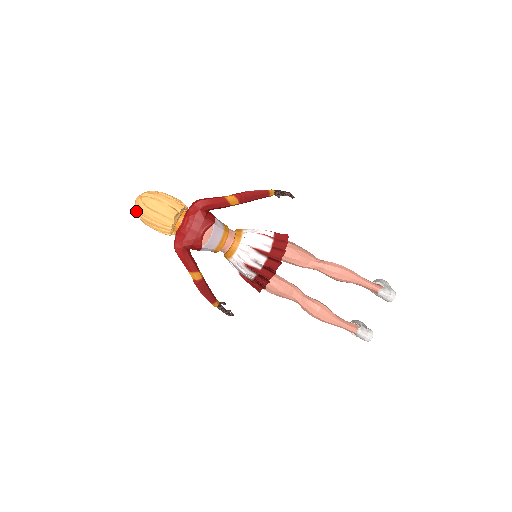
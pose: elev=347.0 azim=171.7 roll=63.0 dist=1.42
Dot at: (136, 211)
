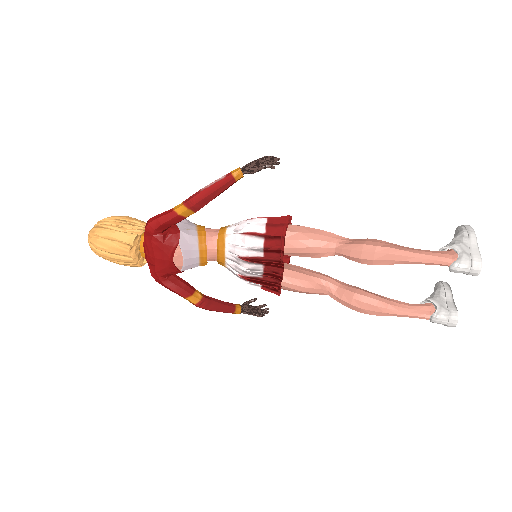
Dot at: occluded
